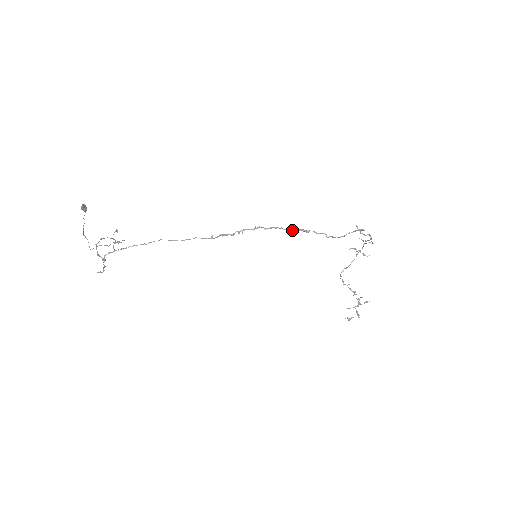
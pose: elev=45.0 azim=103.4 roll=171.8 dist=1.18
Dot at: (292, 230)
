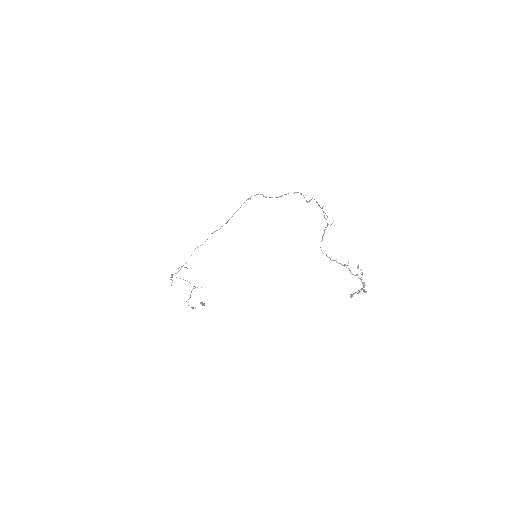
Dot at: occluded
